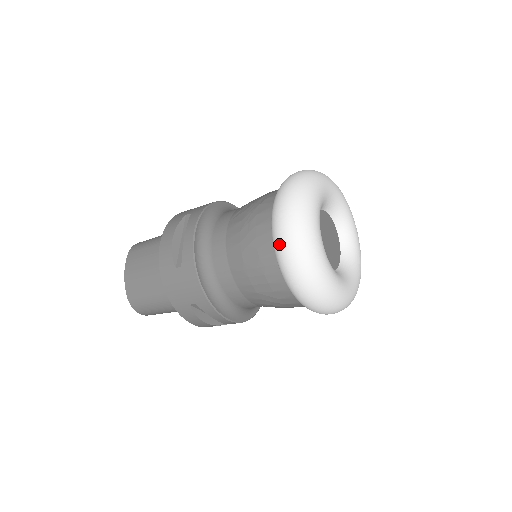
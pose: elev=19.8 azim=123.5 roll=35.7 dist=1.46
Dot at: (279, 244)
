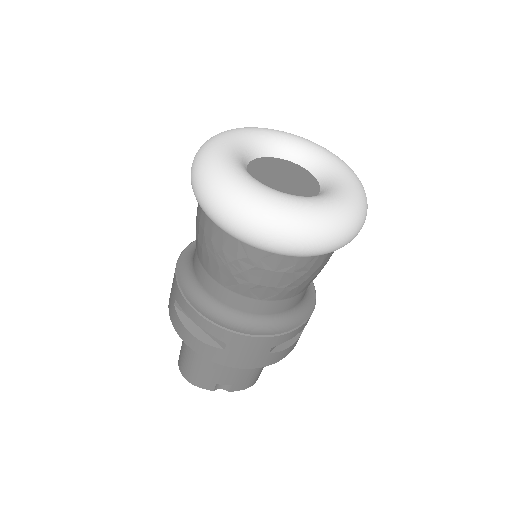
Dot at: occluded
